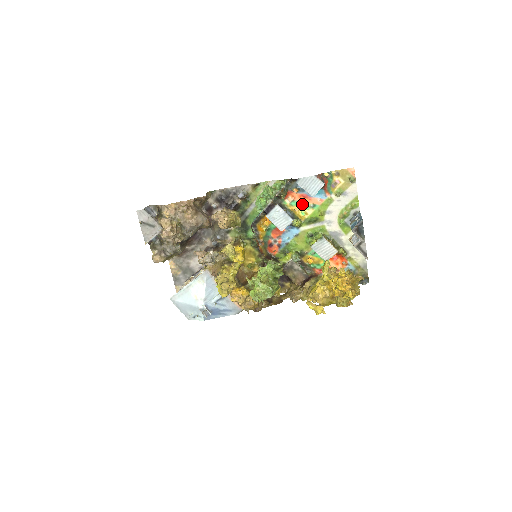
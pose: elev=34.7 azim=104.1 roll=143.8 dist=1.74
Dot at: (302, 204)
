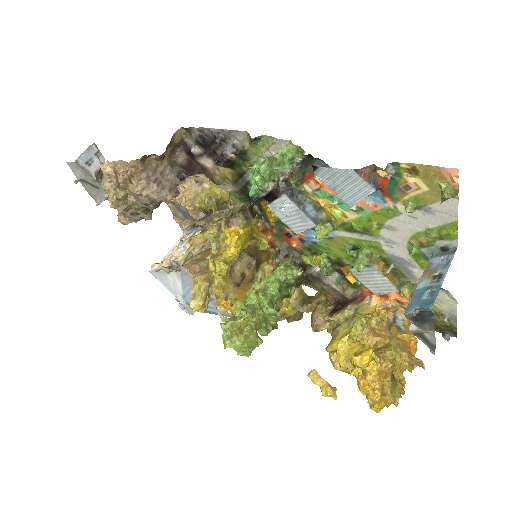
Dot at: (336, 200)
